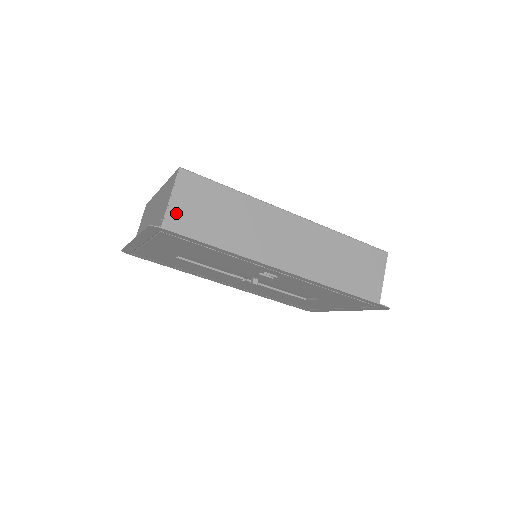
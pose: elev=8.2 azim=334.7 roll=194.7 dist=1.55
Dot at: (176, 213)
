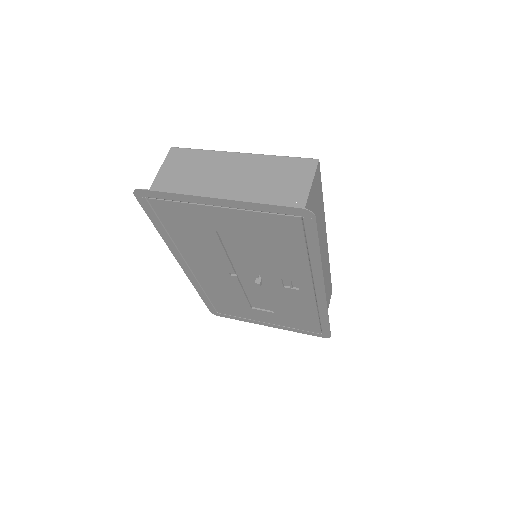
Dot at: (309, 204)
